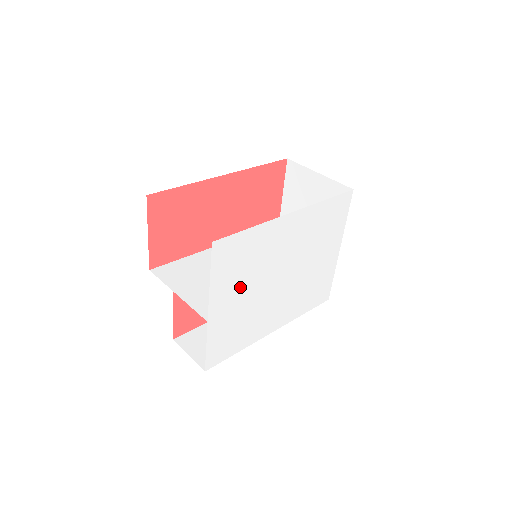
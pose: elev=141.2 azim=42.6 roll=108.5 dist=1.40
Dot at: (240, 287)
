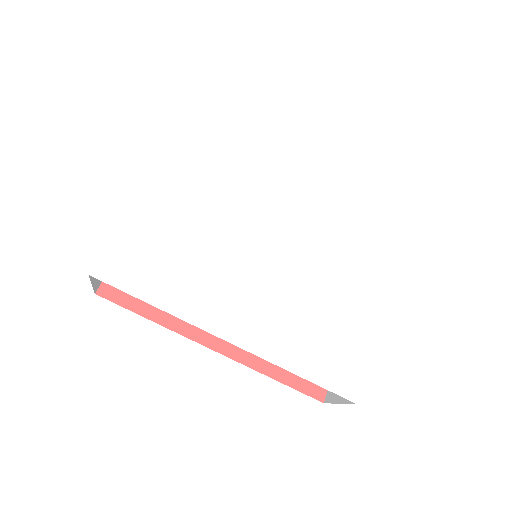
Dot at: (202, 190)
